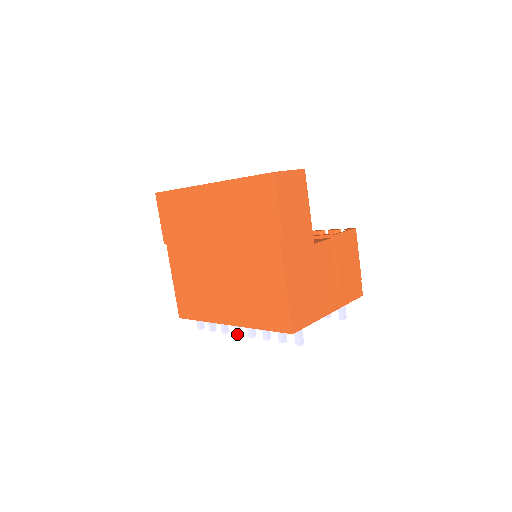
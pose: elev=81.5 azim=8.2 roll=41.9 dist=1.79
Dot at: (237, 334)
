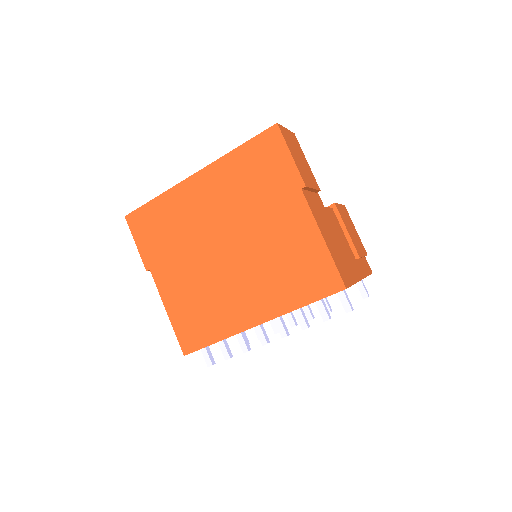
Dot at: (265, 342)
